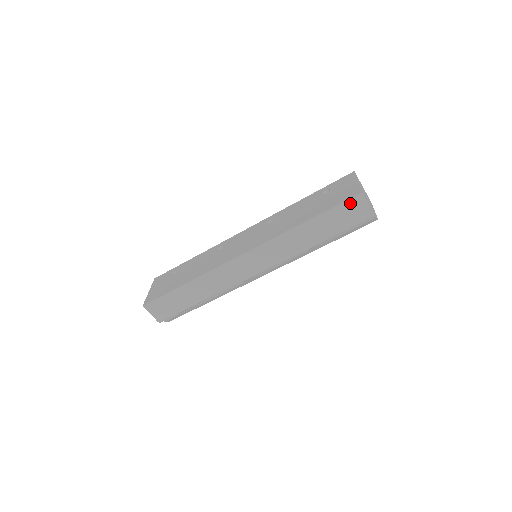
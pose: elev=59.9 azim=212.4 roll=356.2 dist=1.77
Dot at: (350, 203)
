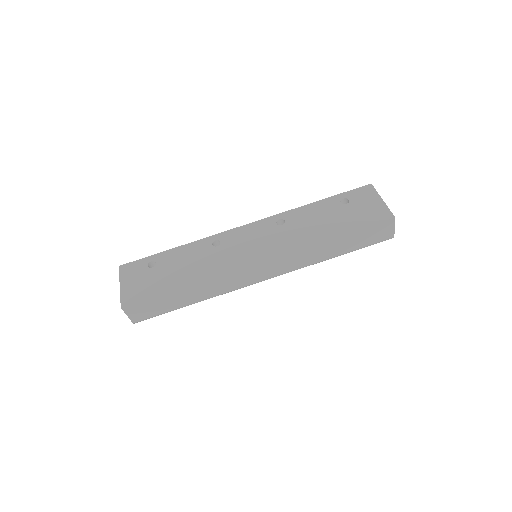
Dot at: (381, 225)
